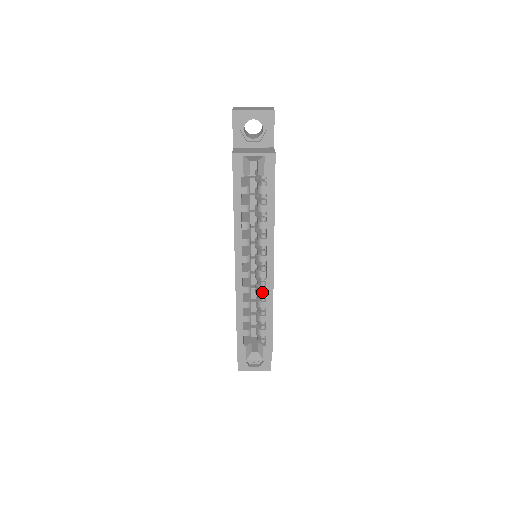
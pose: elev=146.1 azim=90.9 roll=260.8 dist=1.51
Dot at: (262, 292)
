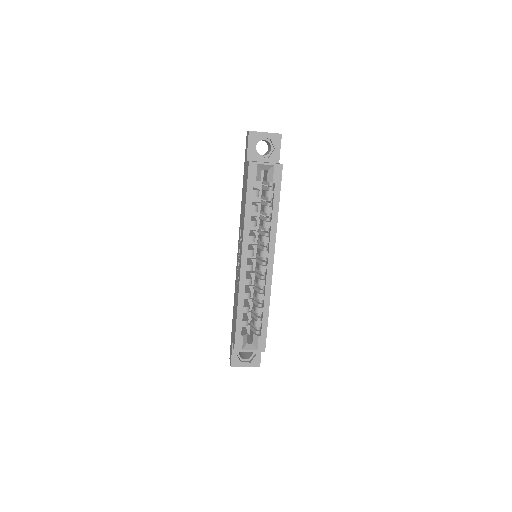
Dot at: (261, 285)
